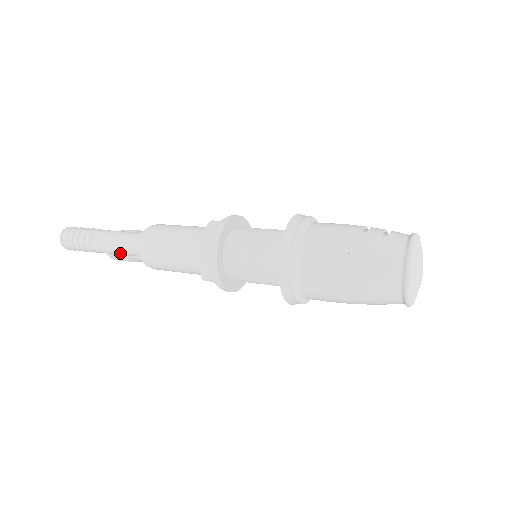
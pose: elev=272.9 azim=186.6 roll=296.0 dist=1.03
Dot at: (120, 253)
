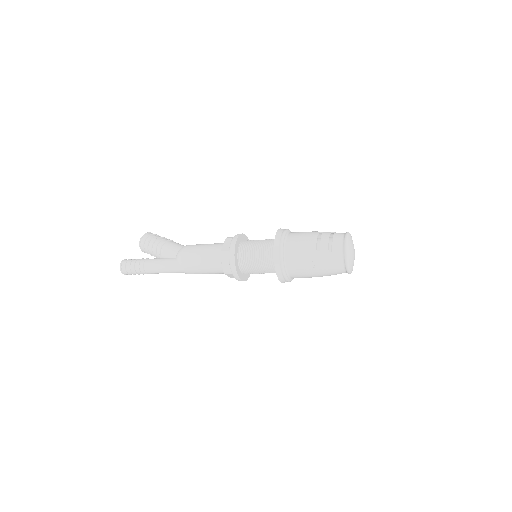
Dot at: occluded
